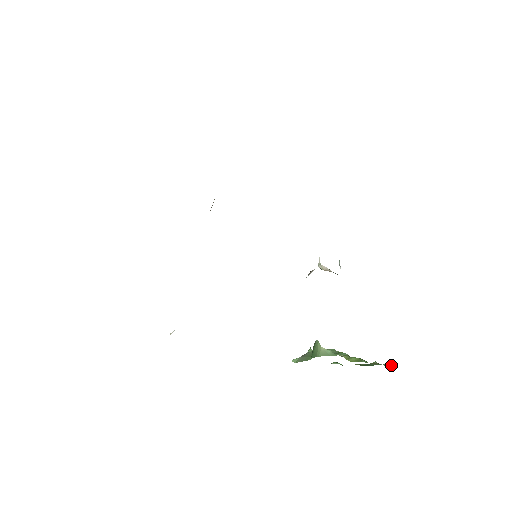
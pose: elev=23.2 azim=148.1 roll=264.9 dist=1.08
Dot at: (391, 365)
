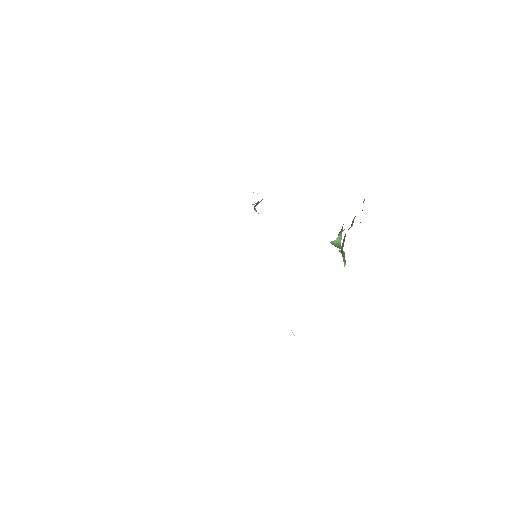
Dot at: occluded
